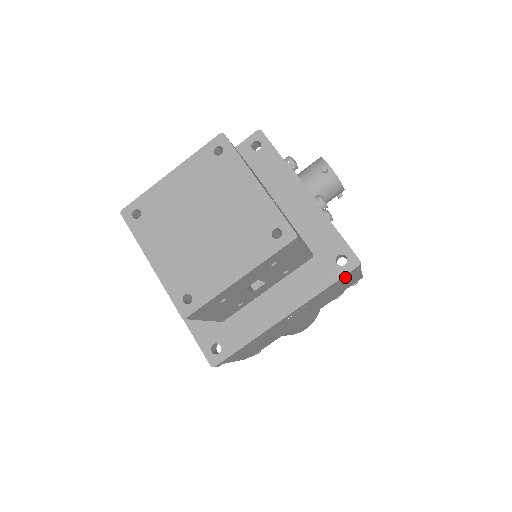
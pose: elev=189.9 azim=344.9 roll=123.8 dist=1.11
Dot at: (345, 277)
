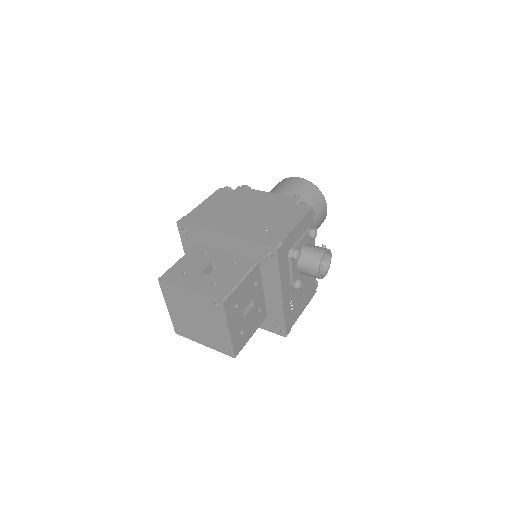
Dot at: occluded
